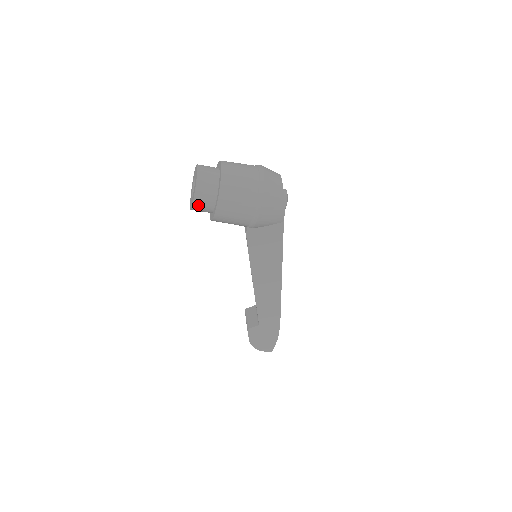
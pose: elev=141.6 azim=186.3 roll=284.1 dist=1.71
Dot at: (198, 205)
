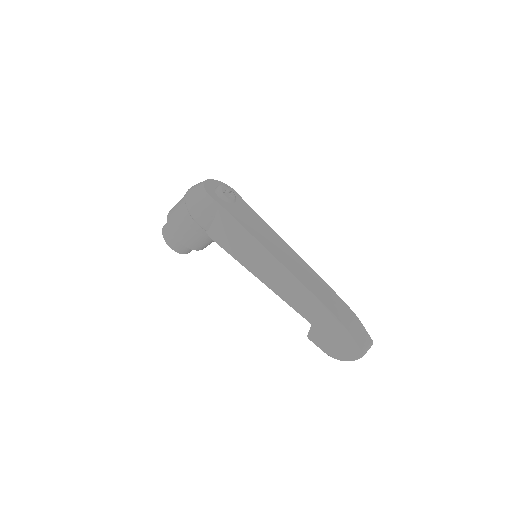
Dot at: (171, 244)
